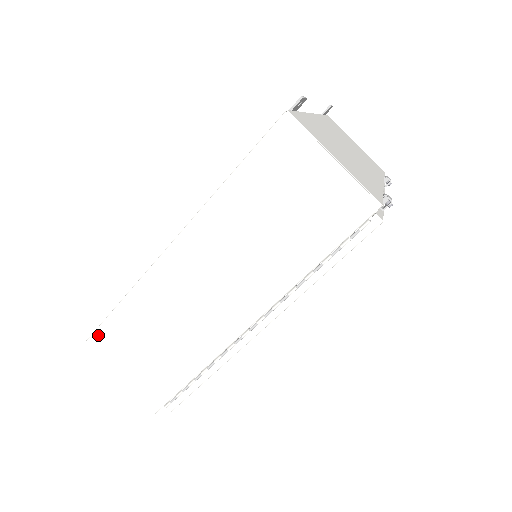
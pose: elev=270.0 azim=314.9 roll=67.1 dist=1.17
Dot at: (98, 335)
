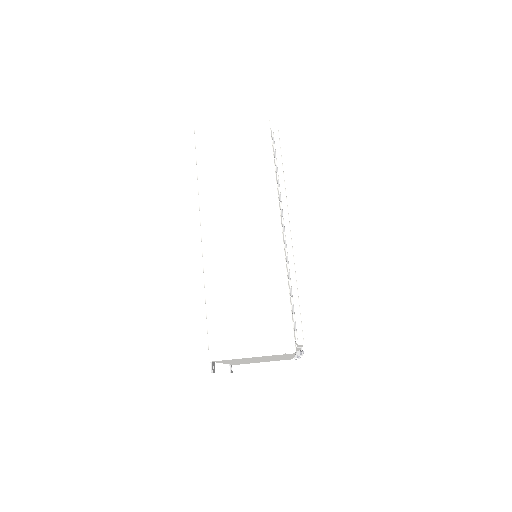
Dot at: (212, 341)
